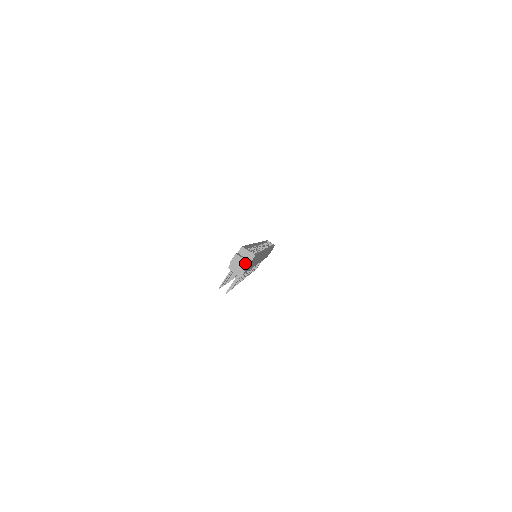
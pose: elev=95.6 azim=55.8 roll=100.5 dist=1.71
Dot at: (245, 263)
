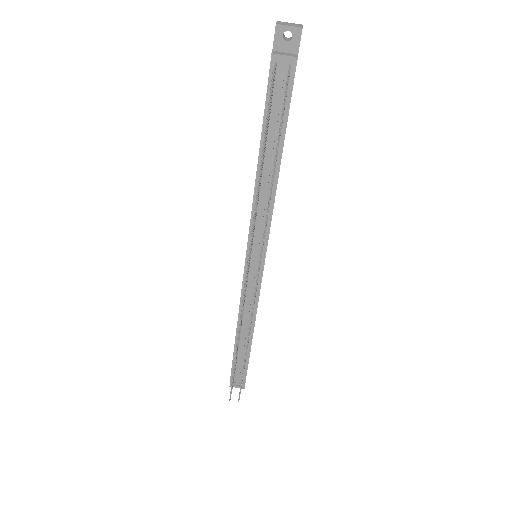
Dot at: (297, 24)
